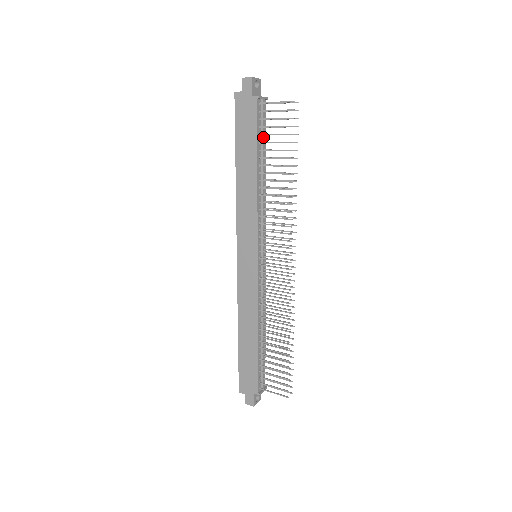
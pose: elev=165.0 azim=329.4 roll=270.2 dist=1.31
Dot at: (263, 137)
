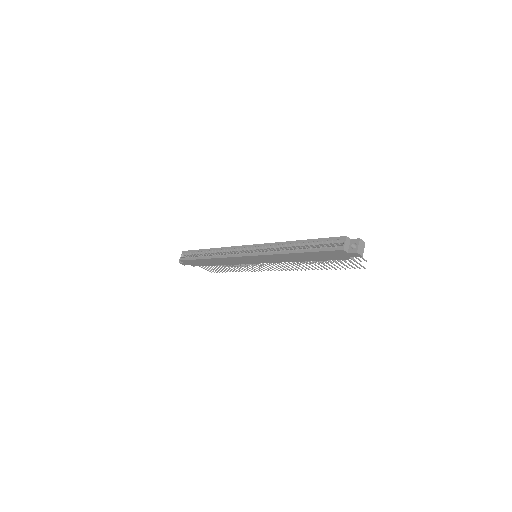
Dot at: occluded
